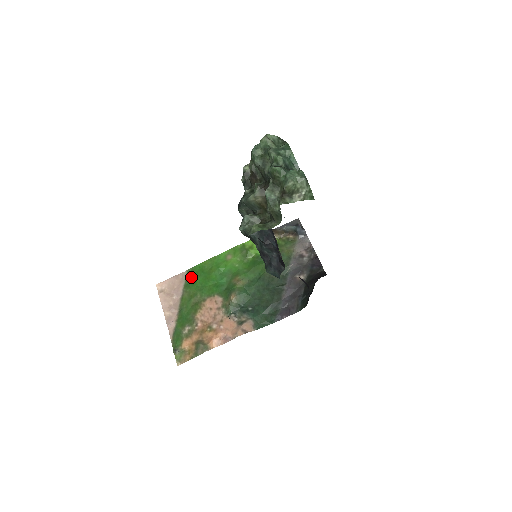
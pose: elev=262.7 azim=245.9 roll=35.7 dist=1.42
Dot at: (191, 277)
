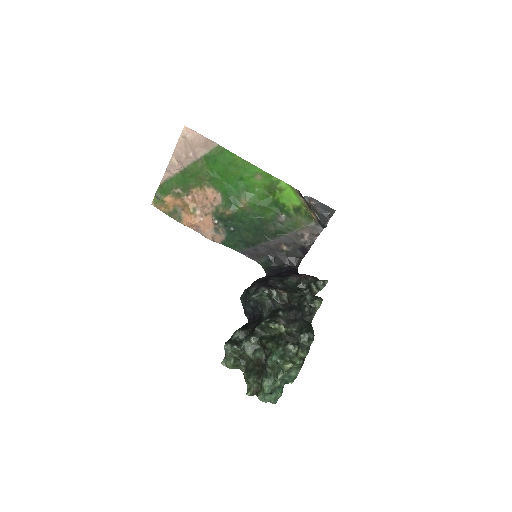
Dot at: (216, 156)
